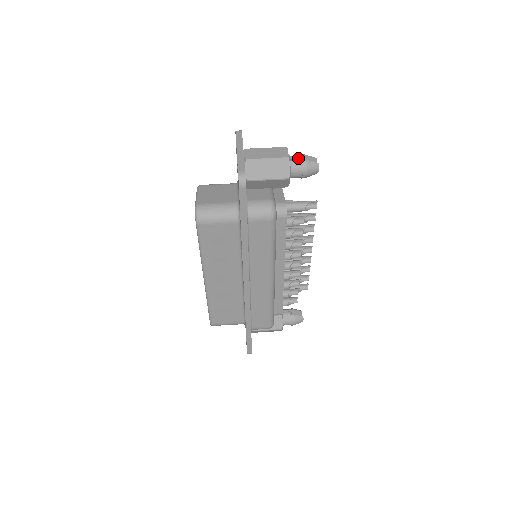
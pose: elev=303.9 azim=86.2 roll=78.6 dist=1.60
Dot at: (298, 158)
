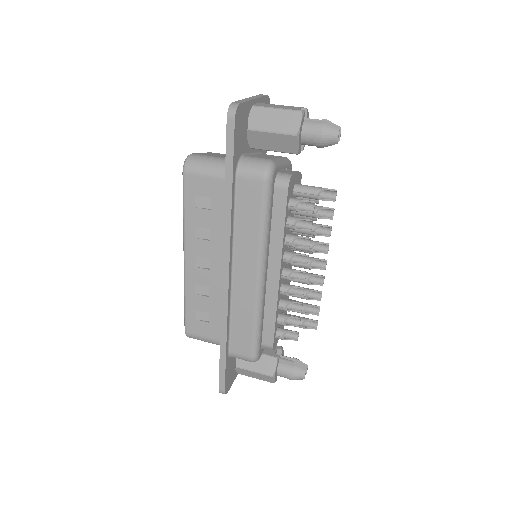
Dot at: occluded
